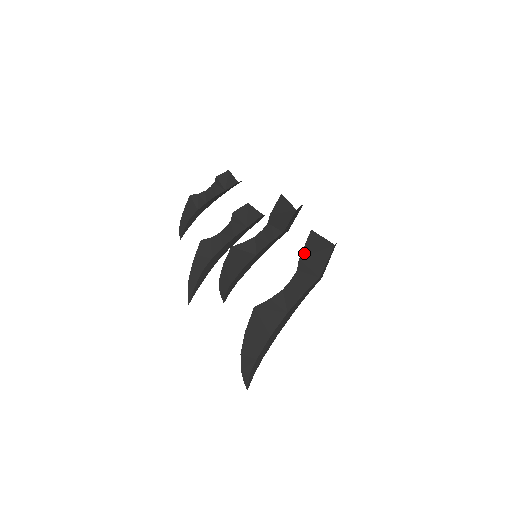
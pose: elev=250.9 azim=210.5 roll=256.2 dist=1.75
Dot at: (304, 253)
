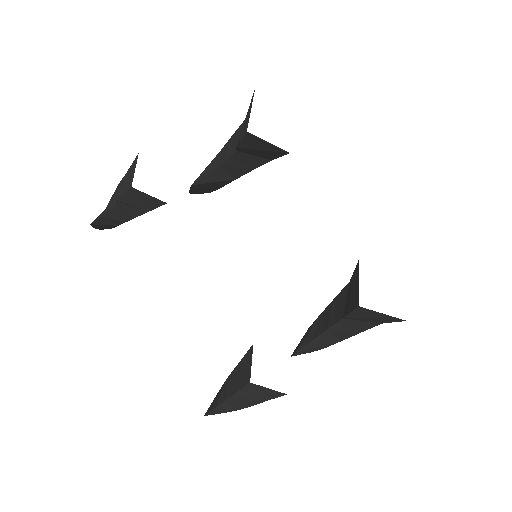
Dot at: (351, 316)
